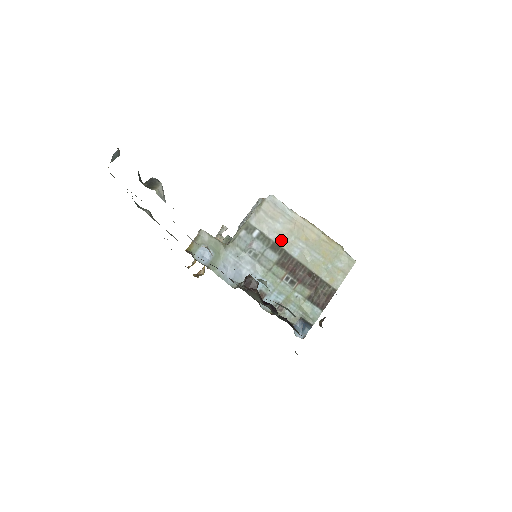
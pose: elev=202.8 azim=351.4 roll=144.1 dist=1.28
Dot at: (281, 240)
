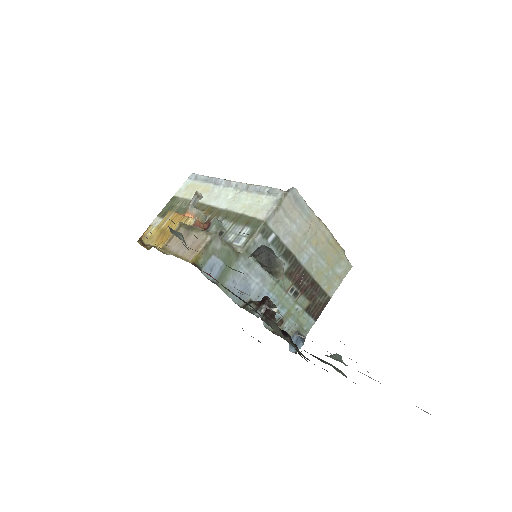
Dot at: (294, 245)
